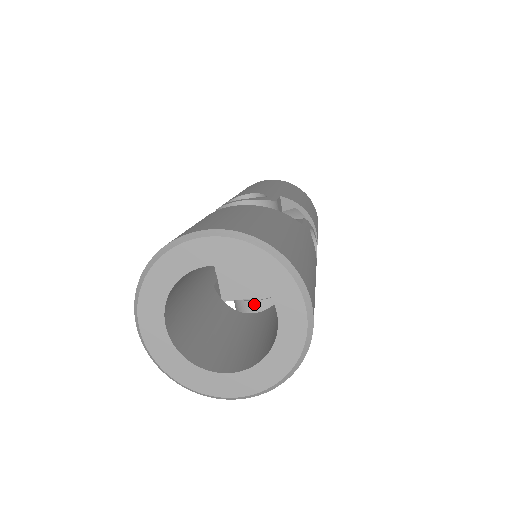
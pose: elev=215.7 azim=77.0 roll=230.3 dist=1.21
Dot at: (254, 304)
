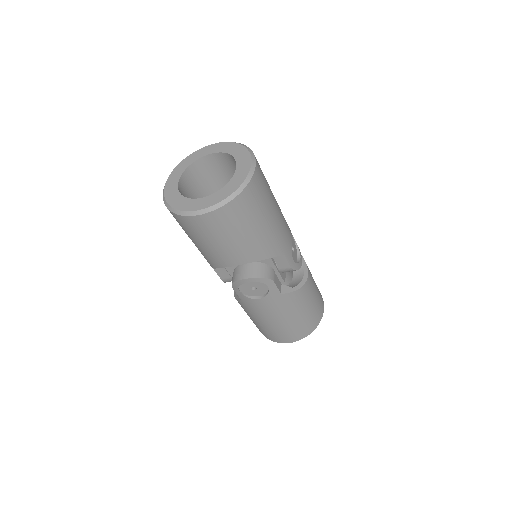
Dot at: (243, 267)
